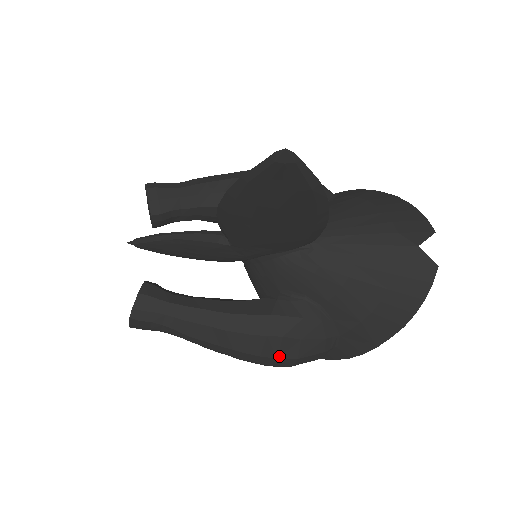
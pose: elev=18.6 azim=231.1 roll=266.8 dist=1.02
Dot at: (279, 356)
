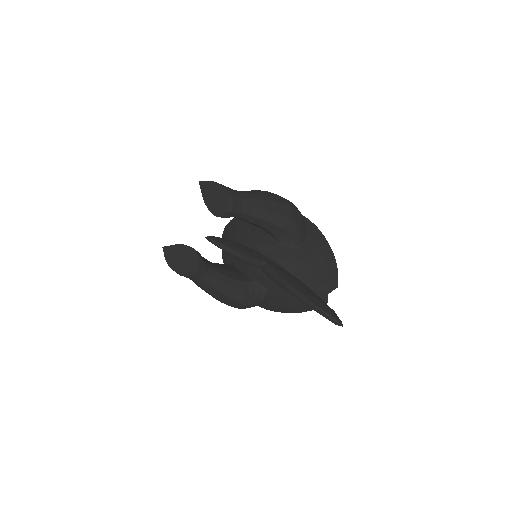
Dot at: occluded
